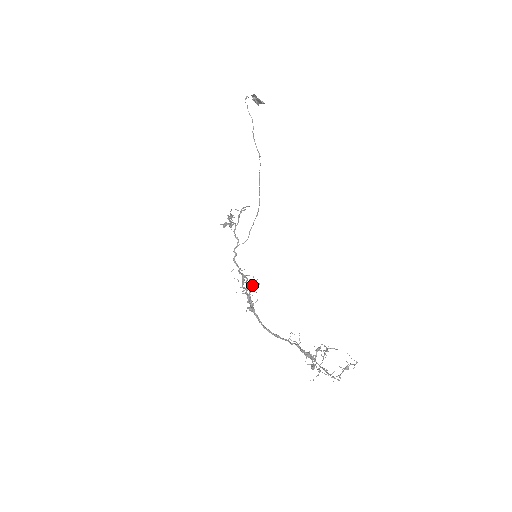
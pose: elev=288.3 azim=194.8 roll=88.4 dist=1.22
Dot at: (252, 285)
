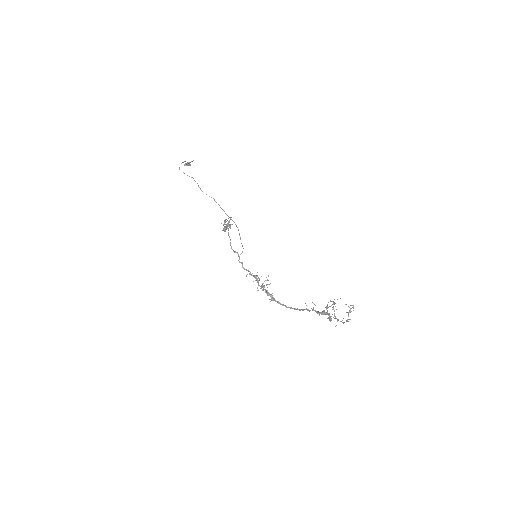
Dot at: (264, 281)
